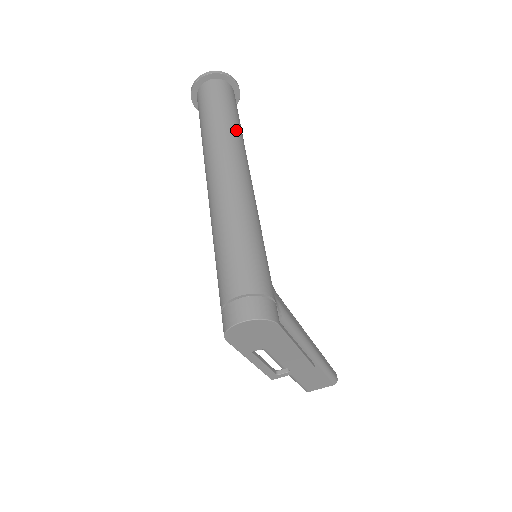
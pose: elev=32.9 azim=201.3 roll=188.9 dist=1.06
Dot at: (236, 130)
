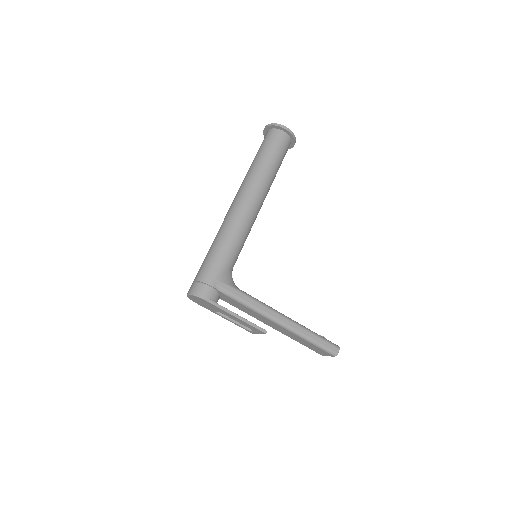
Dot at: (260, 171)
